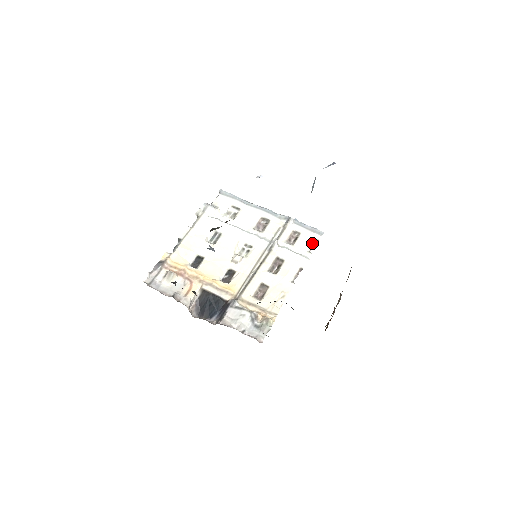
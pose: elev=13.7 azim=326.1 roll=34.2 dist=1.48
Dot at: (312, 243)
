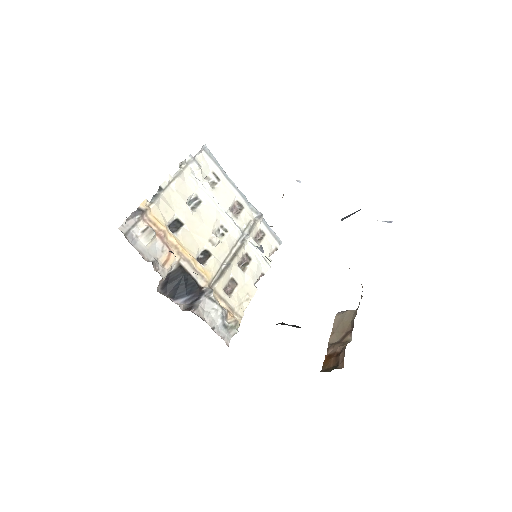
Dot at: (272, 250)
